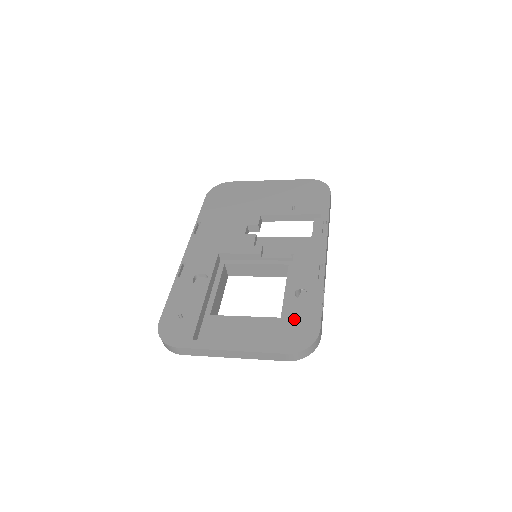
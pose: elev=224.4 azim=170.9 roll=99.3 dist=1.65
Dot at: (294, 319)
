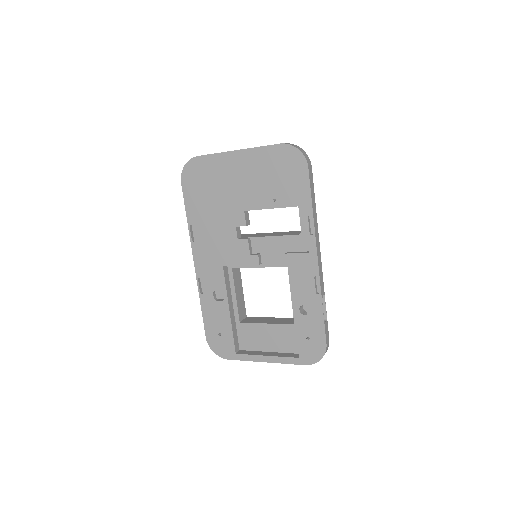
Dot at: (304, 336)
